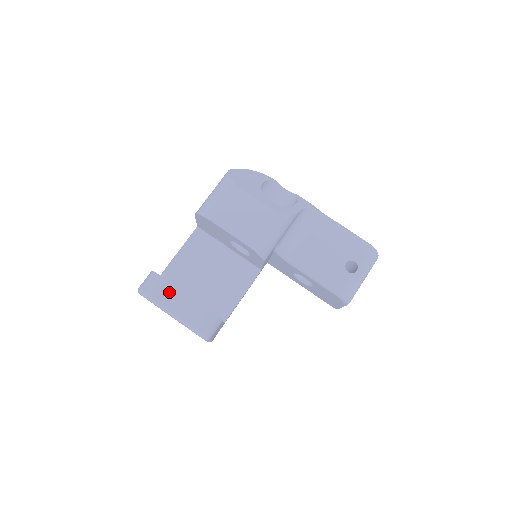
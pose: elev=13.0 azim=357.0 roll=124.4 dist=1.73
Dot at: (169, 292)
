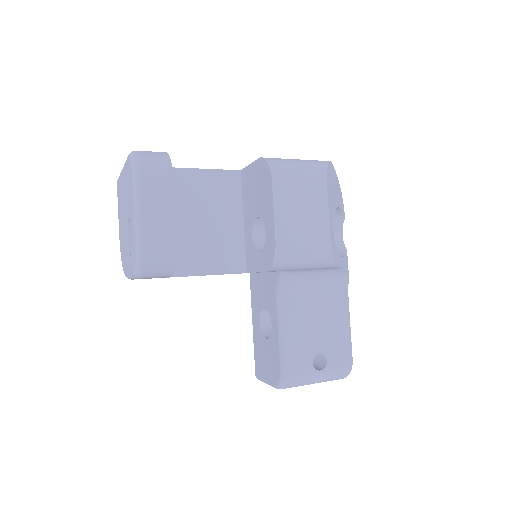
Dot at: (161, 190)
